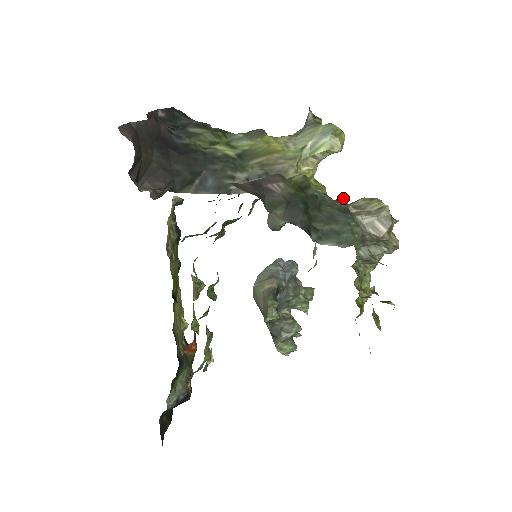
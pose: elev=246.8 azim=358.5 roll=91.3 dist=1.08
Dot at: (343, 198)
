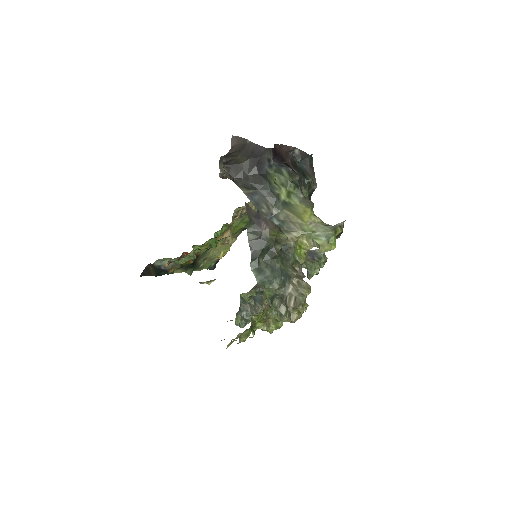
Dot at: (297, 271)
